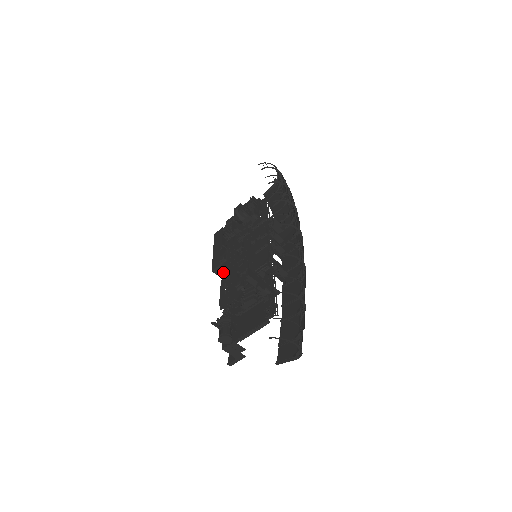
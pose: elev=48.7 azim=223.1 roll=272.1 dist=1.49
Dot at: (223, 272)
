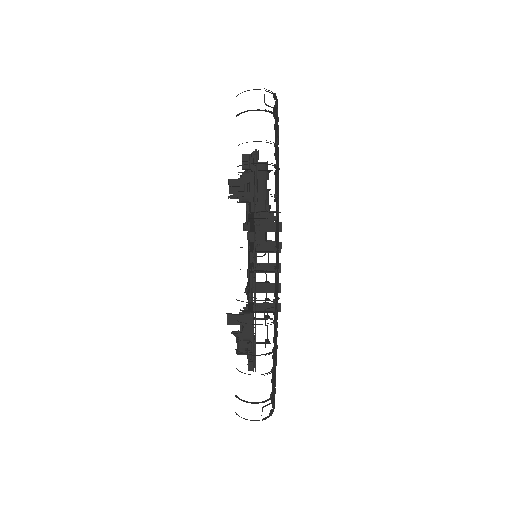
Dot at: occluded
